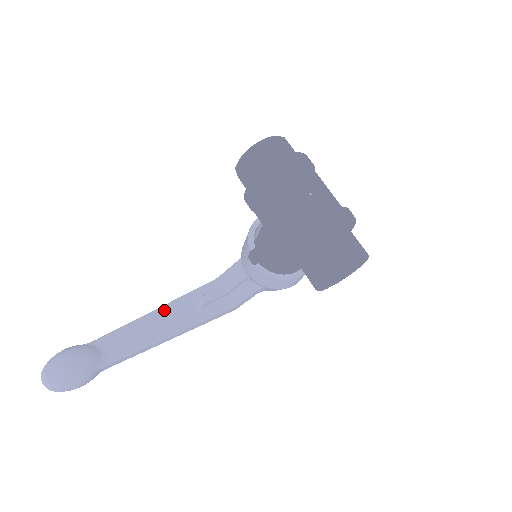
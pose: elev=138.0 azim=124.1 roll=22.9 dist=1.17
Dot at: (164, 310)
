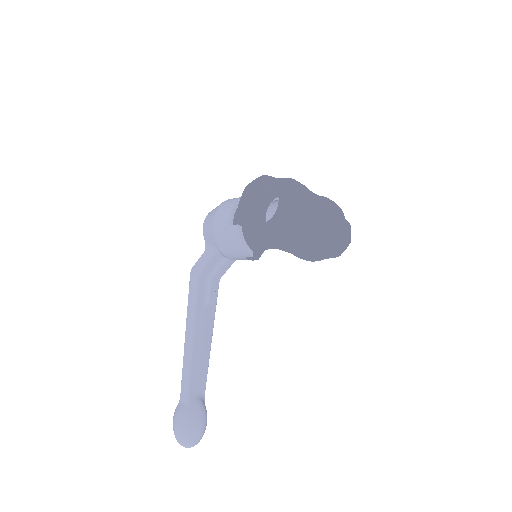
Dot at: (197, 333)
